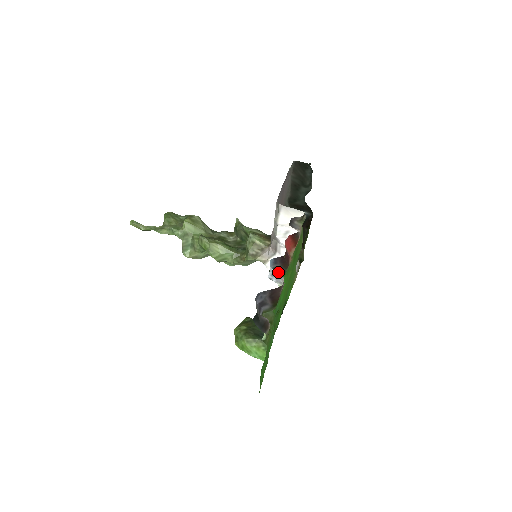
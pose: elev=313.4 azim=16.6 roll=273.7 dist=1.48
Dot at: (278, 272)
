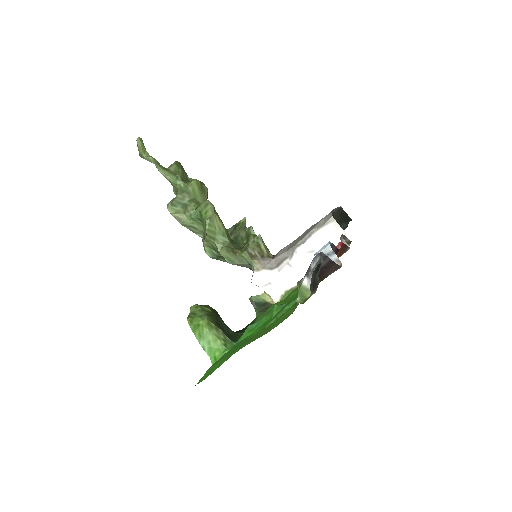
Dot at: occluded
